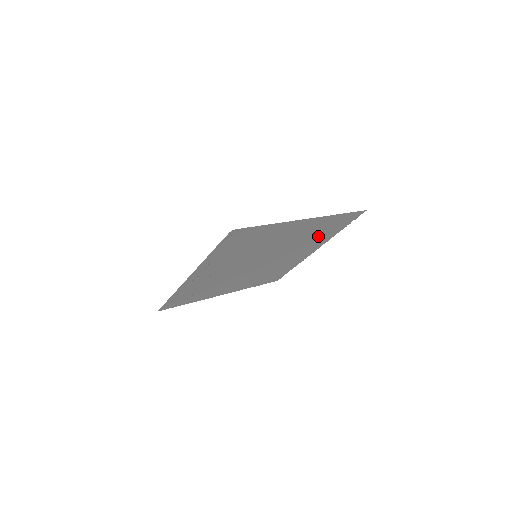
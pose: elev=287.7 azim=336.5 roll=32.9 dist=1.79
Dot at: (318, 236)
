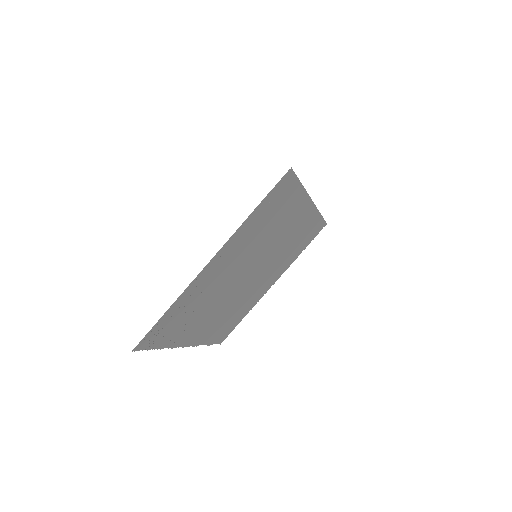
Dot at: (291, 251)
